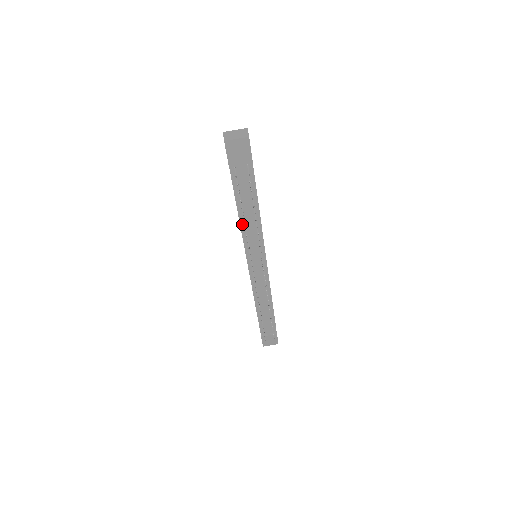
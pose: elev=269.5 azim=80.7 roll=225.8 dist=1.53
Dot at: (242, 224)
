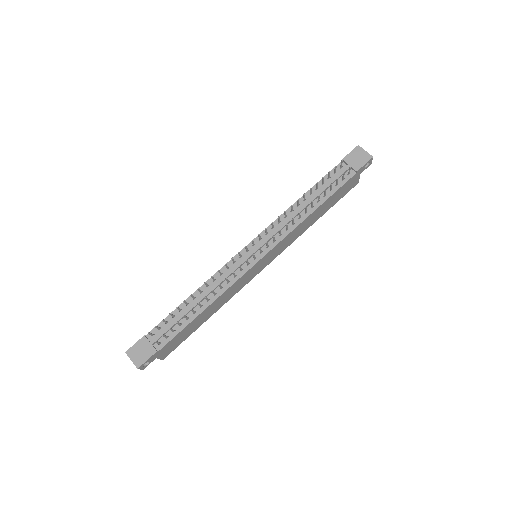
Dot at: (293, 207)
